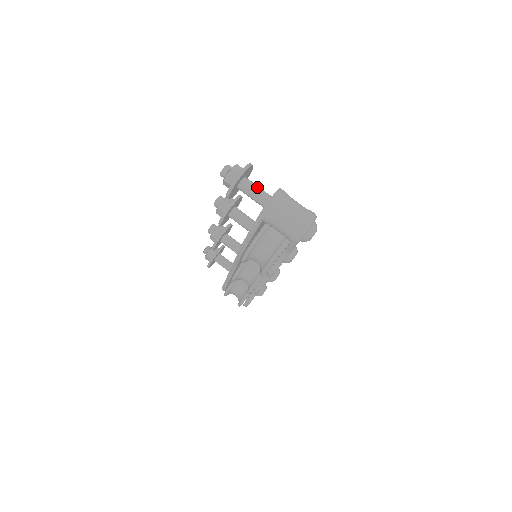
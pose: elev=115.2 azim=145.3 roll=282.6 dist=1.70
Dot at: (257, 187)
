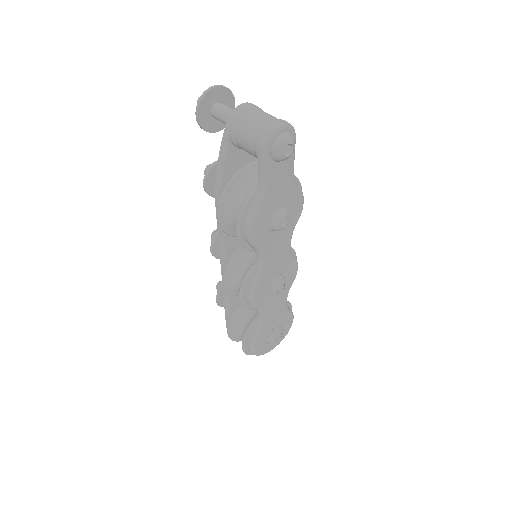
Dot at: (231, 109)
